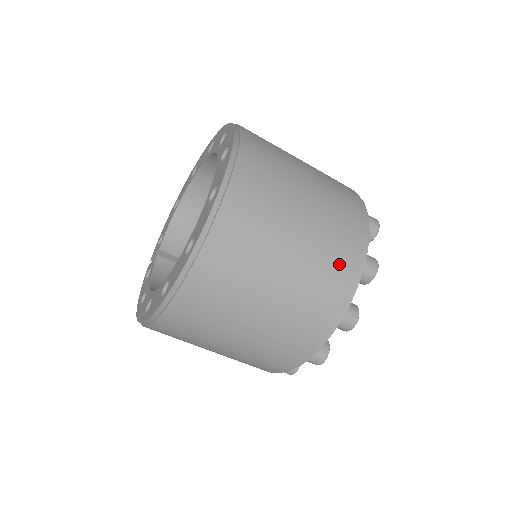
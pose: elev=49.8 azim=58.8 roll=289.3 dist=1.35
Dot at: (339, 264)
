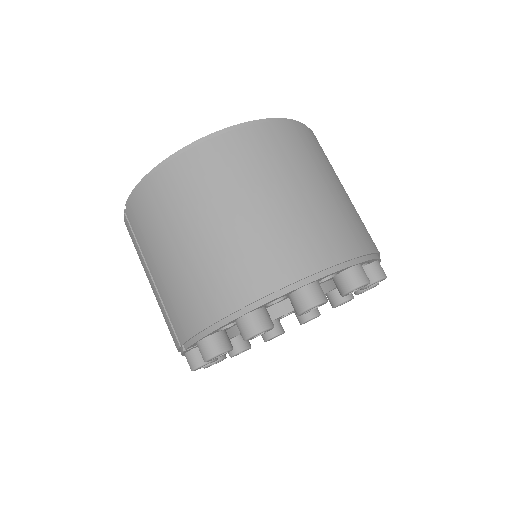
Dot at: occluded
